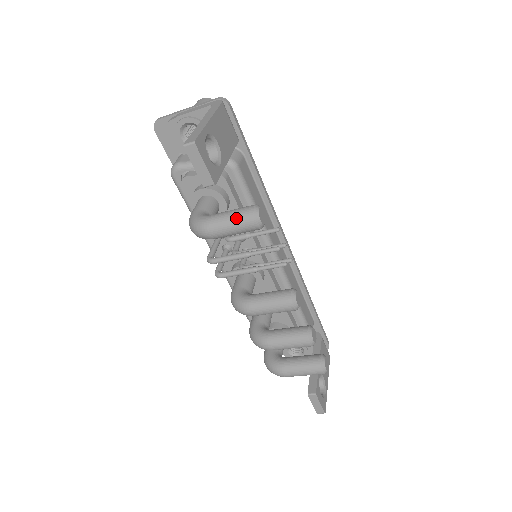
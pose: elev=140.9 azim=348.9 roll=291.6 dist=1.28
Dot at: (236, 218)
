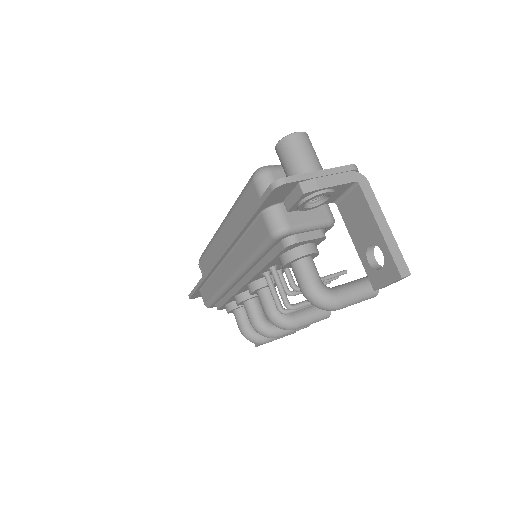
Dot at: (366, 296)
